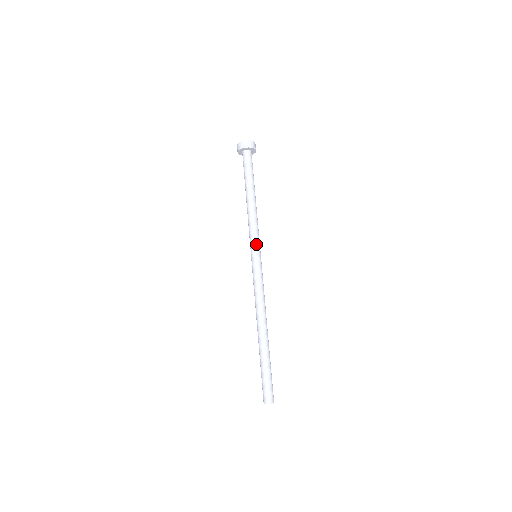
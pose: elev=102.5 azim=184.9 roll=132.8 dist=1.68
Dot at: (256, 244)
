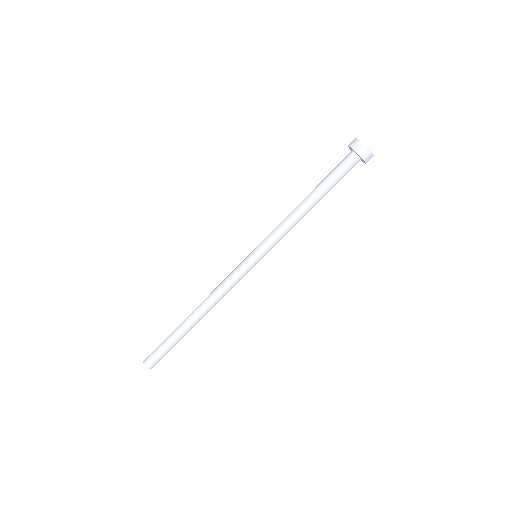
Dot at: occluded
